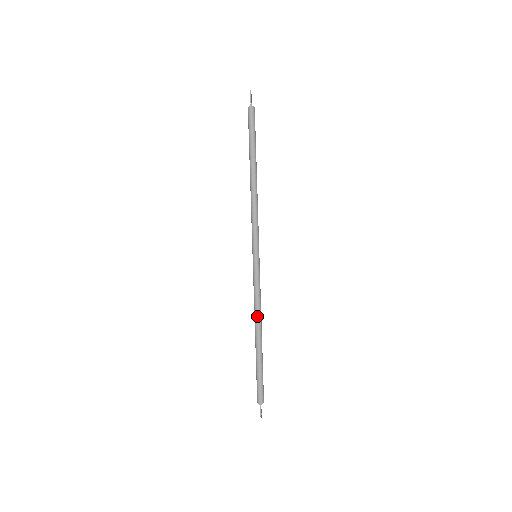
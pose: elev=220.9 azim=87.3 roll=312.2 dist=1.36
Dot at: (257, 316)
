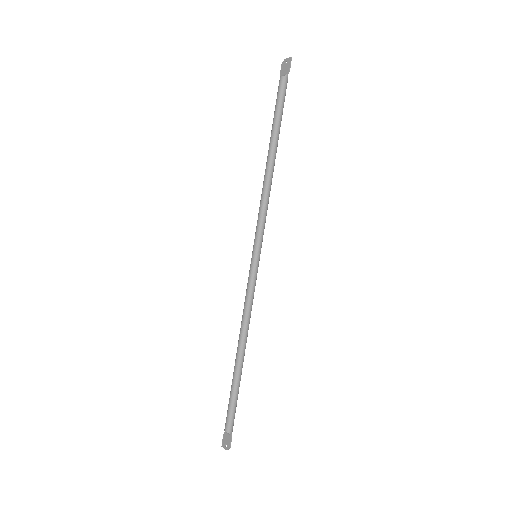
Dot at: (247, 328)
